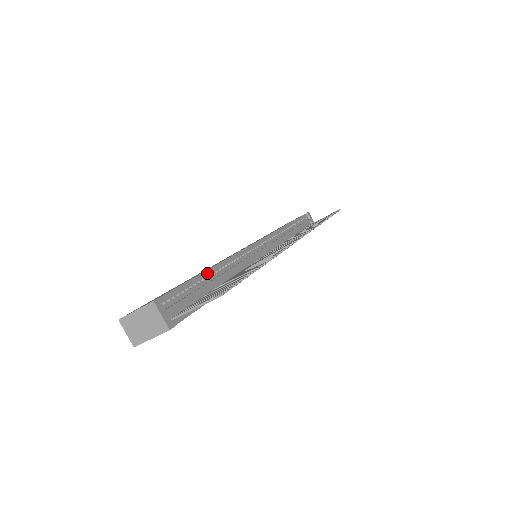
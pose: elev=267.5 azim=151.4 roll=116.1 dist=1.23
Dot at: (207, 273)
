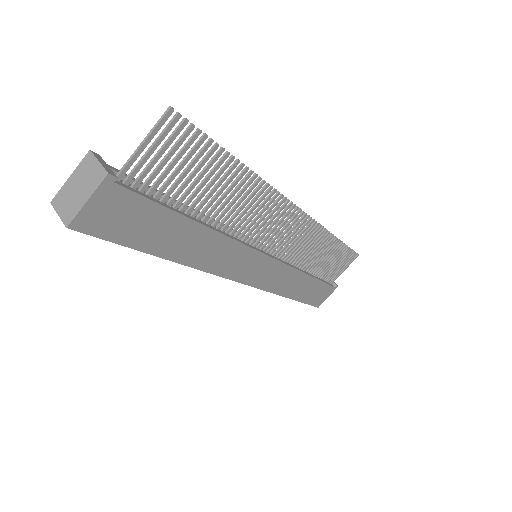
Dot at: occluded
